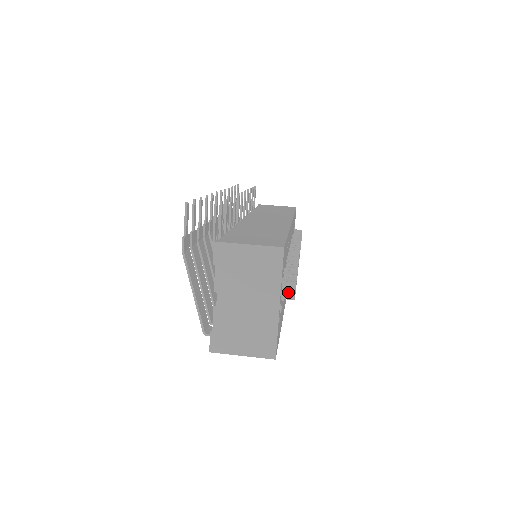
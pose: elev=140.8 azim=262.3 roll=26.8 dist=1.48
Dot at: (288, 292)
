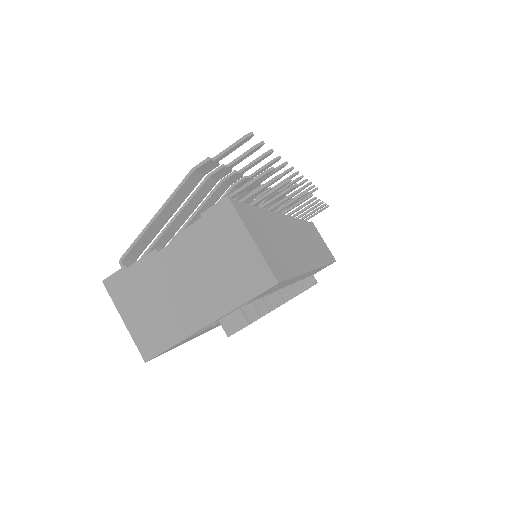
Dot at: (232, 323)
